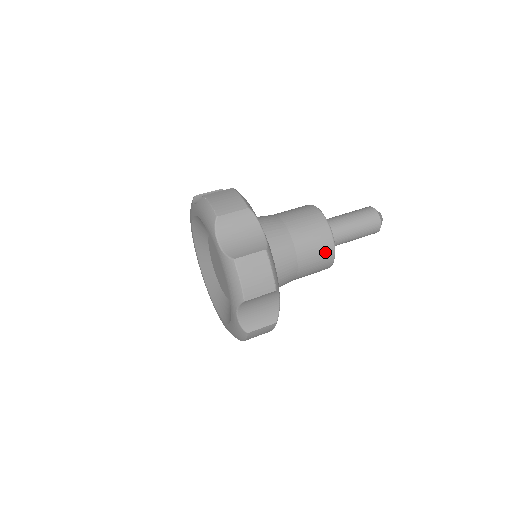
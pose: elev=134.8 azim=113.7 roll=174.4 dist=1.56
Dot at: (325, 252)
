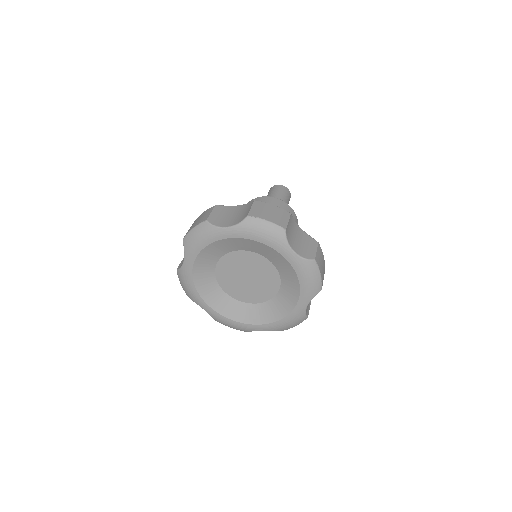
Dot at: (283, 207)
